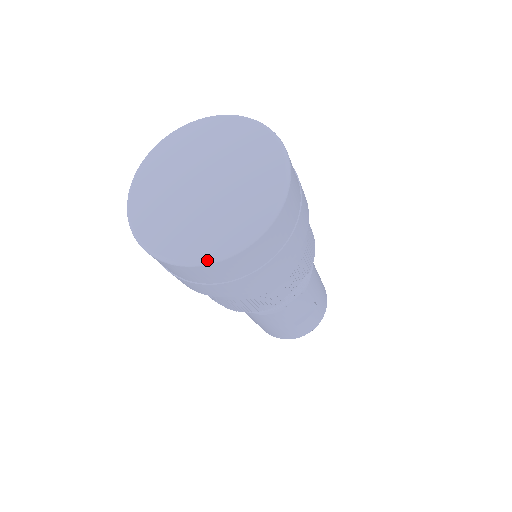
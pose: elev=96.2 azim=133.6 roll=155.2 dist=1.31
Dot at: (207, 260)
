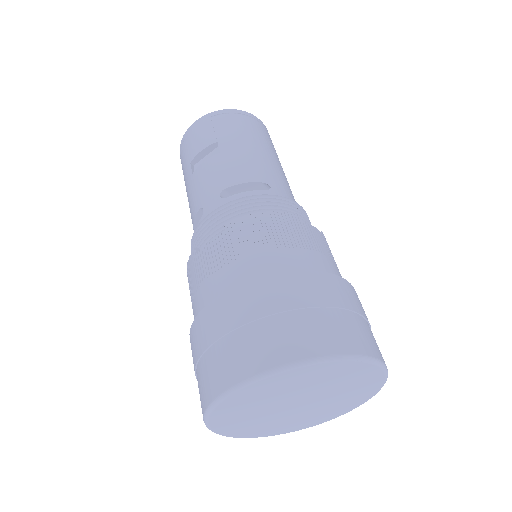
Dot at: occluded
